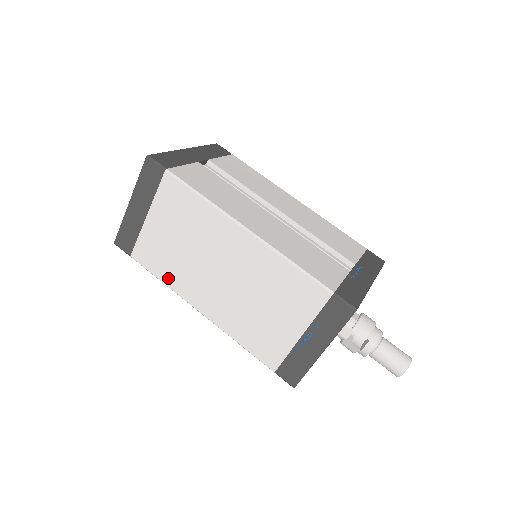
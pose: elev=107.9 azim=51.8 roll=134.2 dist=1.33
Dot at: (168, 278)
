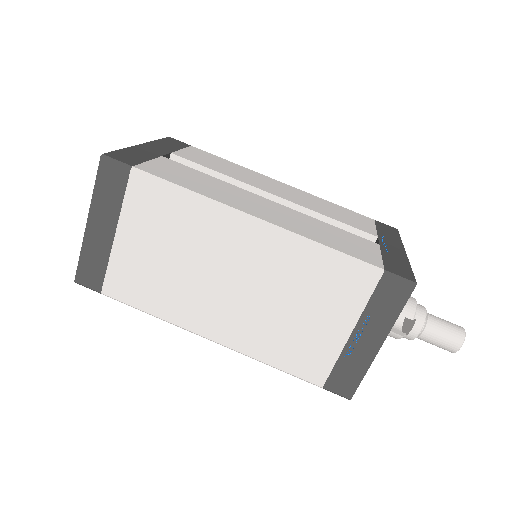
Dot at: (159, 308)
